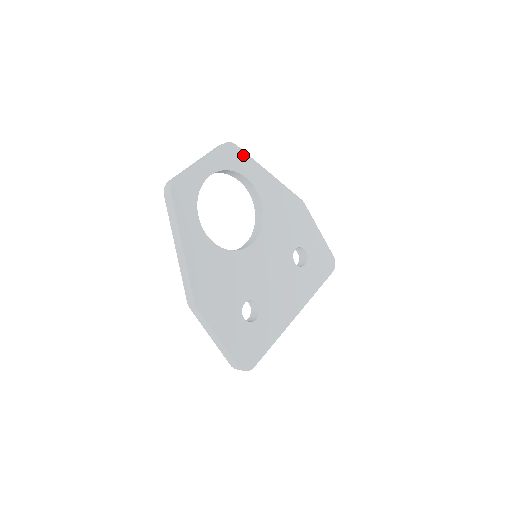
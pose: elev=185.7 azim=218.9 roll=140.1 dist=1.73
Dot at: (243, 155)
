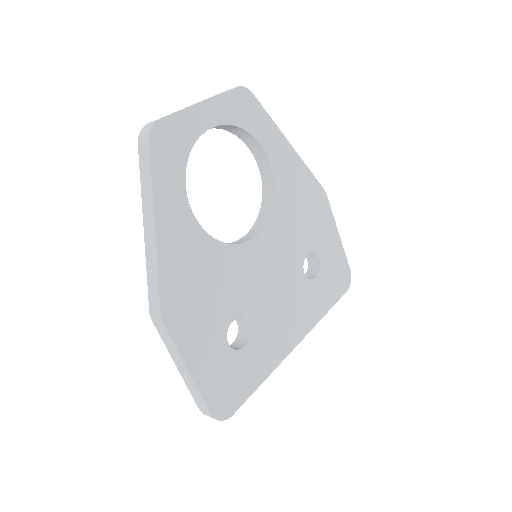
Dot at: (260, 110)
